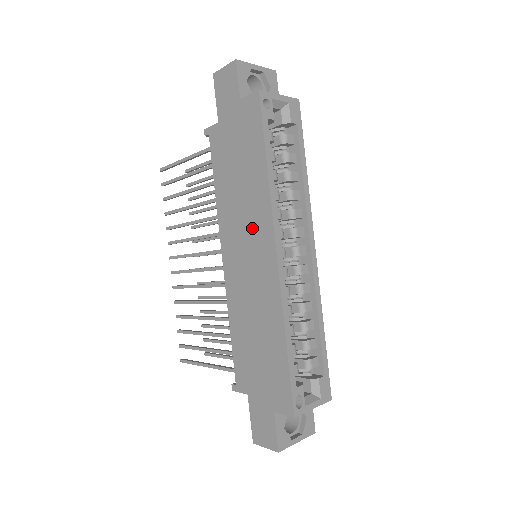
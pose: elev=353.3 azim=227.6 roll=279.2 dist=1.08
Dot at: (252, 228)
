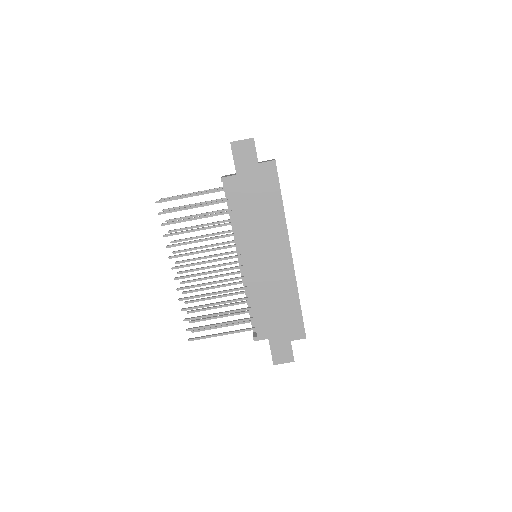
Dot at: (271, 241)
